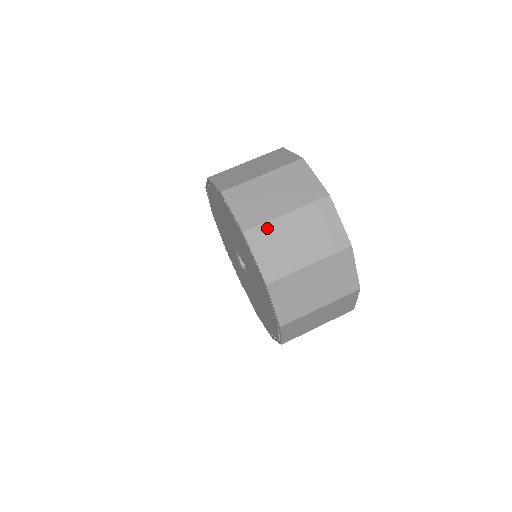
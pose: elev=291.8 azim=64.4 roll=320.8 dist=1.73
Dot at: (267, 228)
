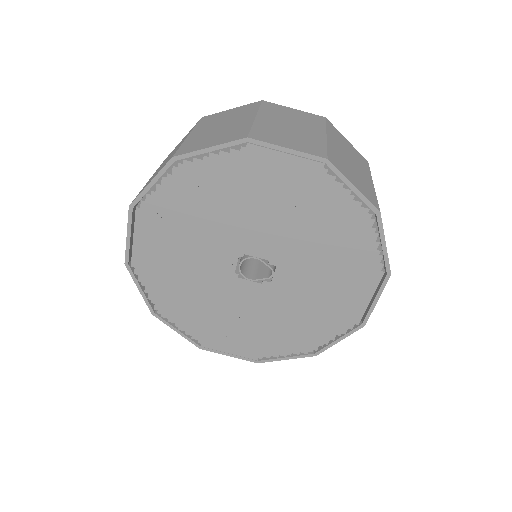
Dot at: occluded
